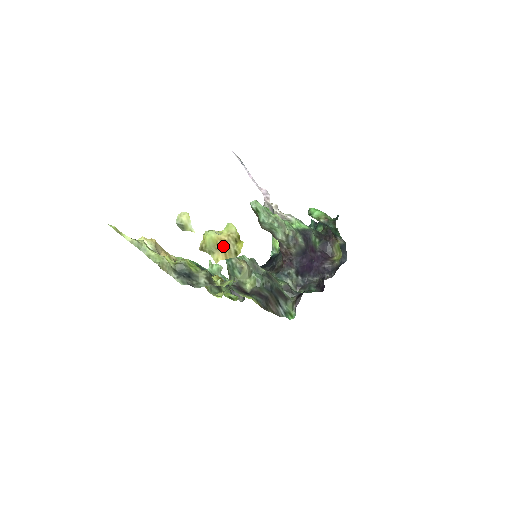
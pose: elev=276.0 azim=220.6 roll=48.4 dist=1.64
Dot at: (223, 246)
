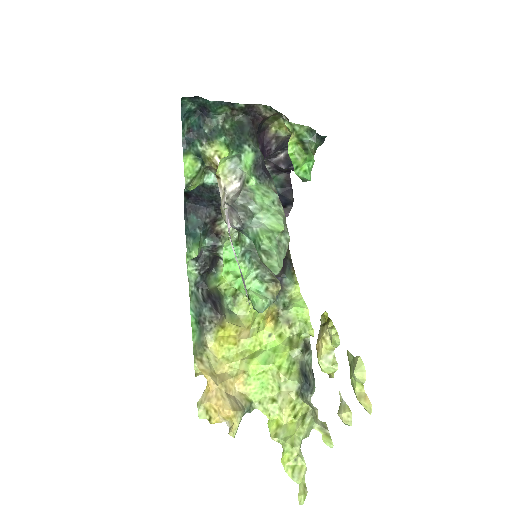
Dot at: occluded
